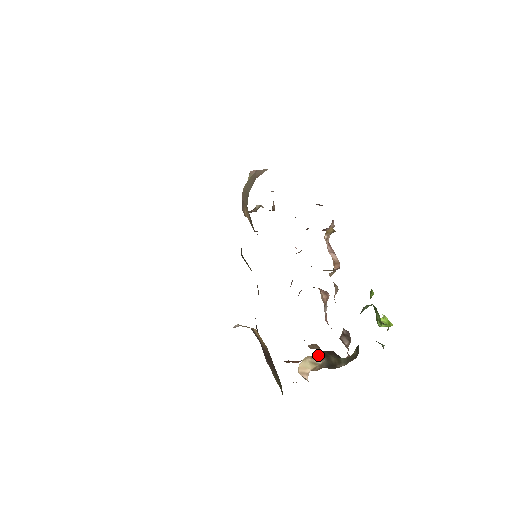
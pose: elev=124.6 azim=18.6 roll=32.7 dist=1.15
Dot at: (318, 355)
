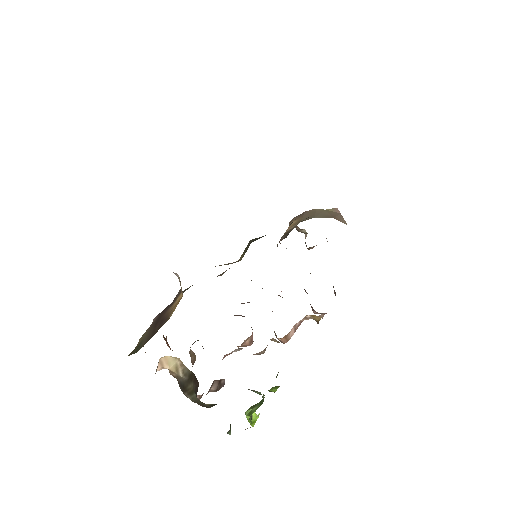
Dot at: (187, 370)
